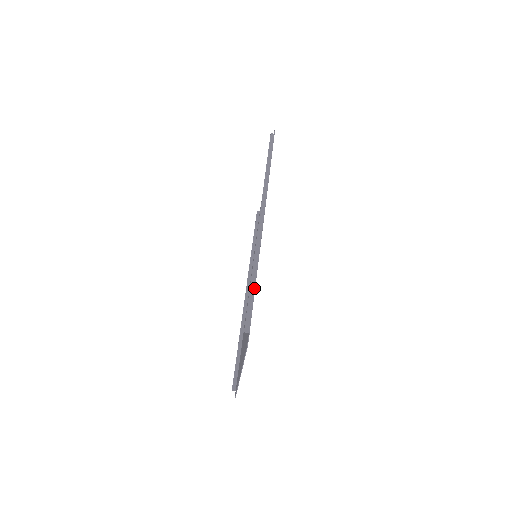
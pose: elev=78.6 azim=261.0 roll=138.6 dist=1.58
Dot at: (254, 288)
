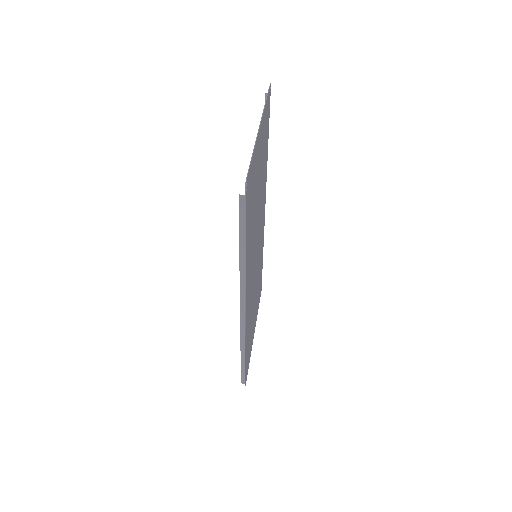
Dot at: occluded
